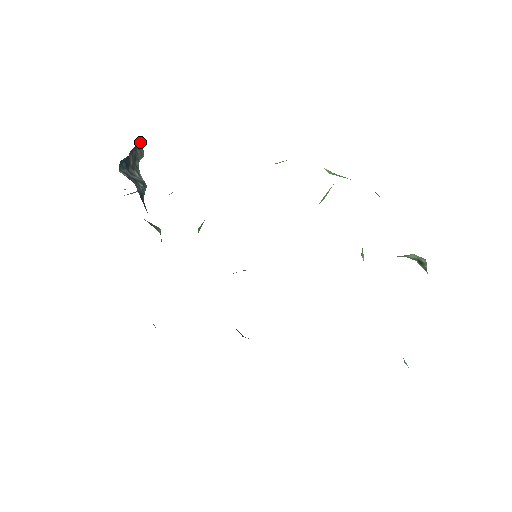
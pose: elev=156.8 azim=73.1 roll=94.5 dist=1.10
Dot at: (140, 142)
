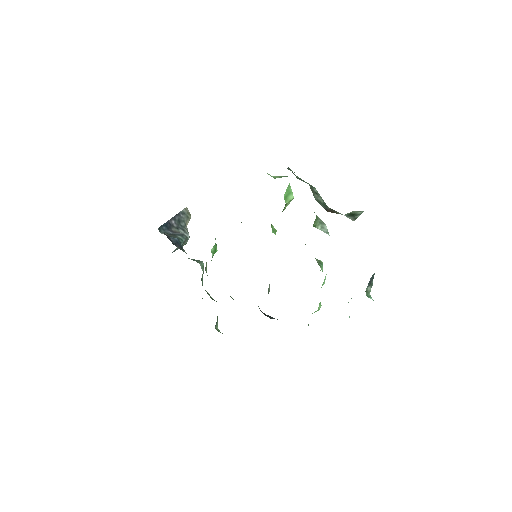
Dot at: (184, 210)
